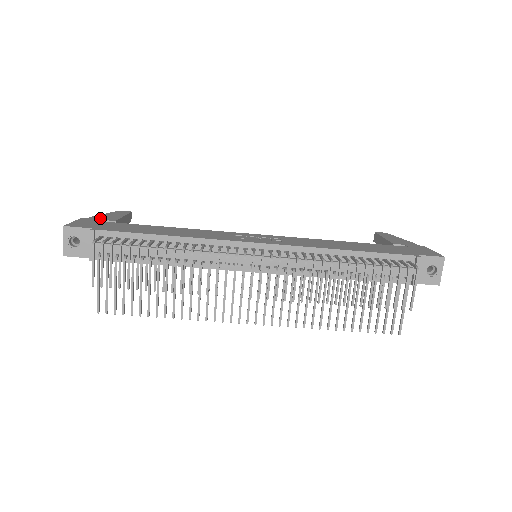
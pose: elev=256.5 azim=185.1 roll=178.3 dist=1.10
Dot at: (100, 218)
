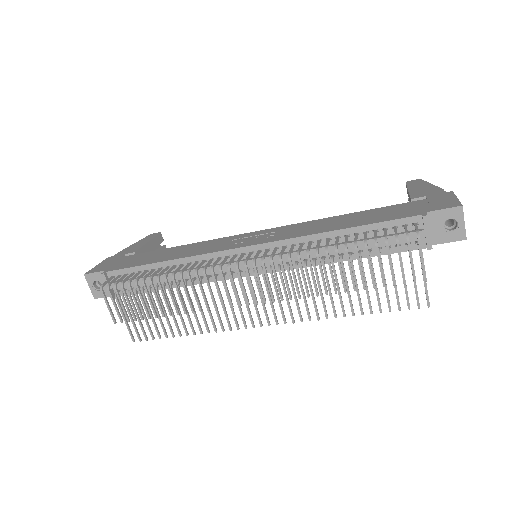
Dot at: (124, 252)
